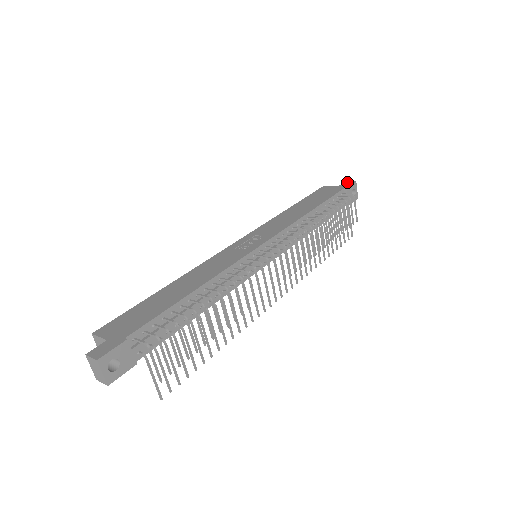
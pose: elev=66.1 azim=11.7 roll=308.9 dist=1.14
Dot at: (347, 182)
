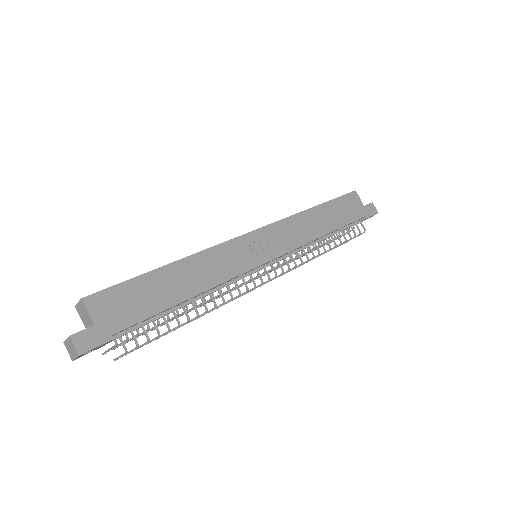
Dot at: (373, 206)
